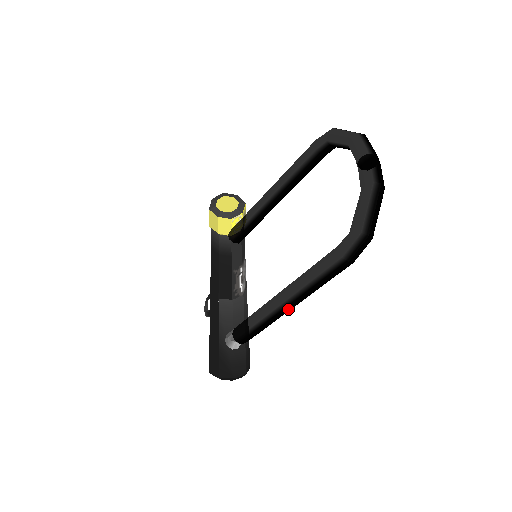
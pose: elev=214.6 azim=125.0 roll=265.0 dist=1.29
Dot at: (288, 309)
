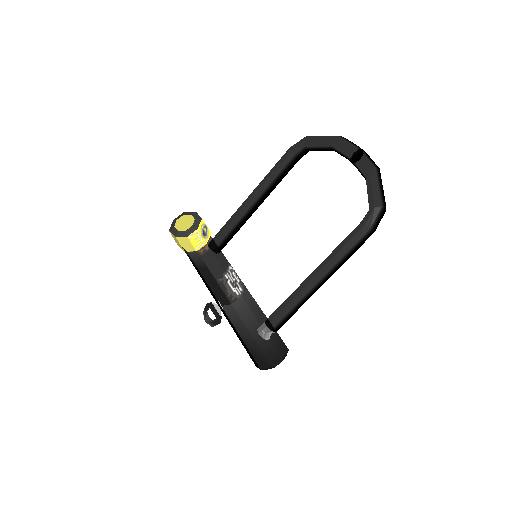
Dot at: occluded
